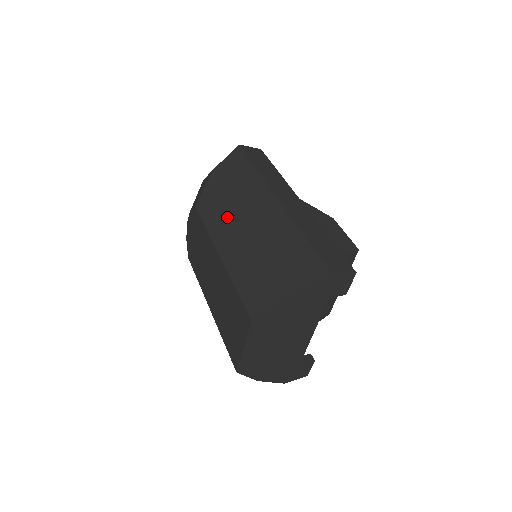
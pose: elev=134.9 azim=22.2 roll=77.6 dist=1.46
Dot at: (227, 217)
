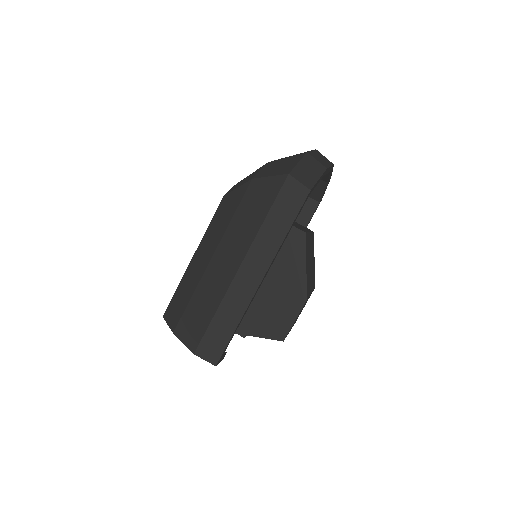
Dot at: (215, 237)
